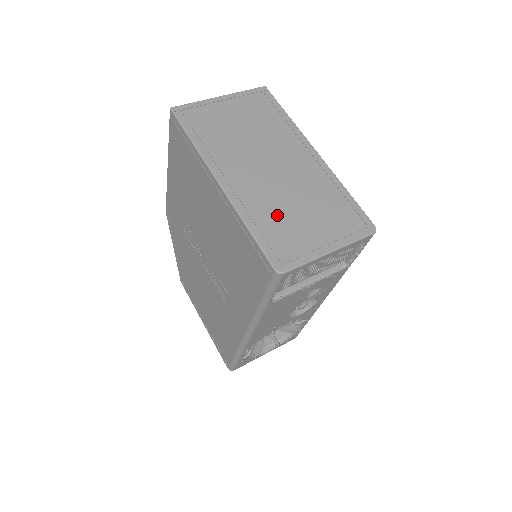
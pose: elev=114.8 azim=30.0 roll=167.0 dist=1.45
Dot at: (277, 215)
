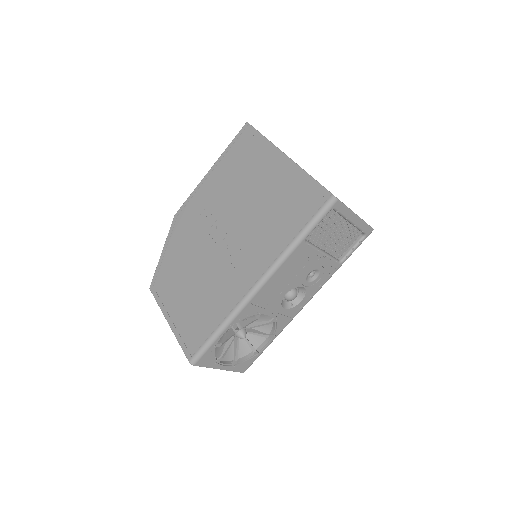
Dot at: occluded
